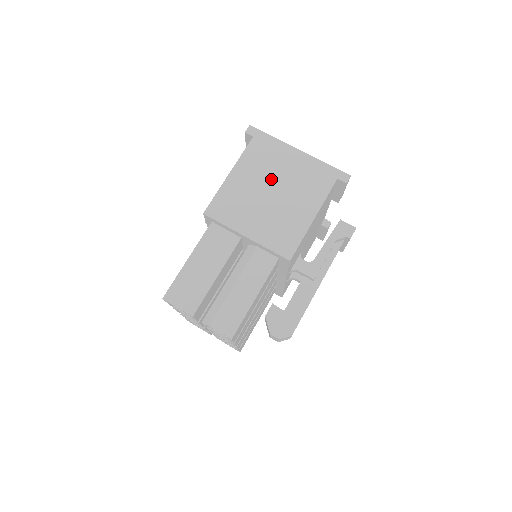
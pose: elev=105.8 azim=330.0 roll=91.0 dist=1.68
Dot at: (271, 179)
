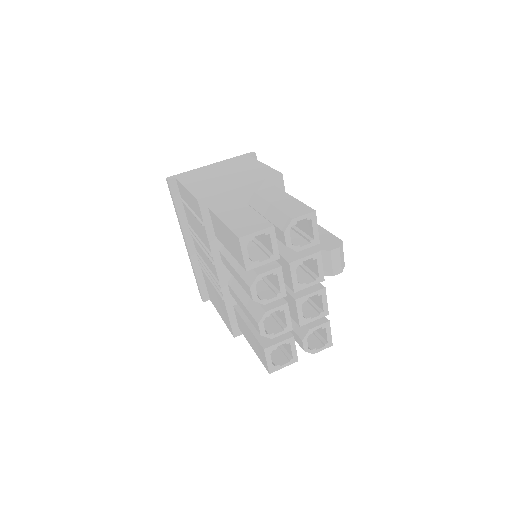
Dot at: (214, 174)
